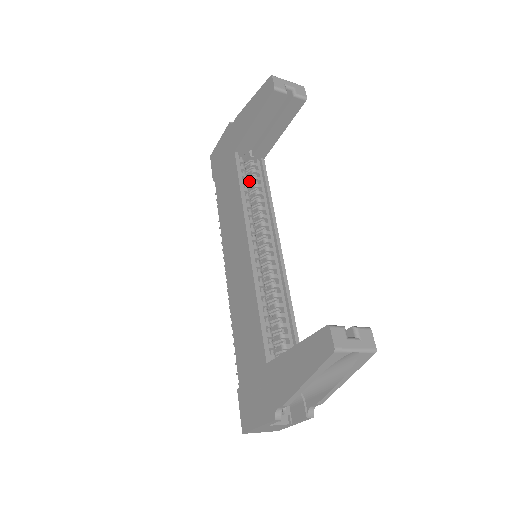
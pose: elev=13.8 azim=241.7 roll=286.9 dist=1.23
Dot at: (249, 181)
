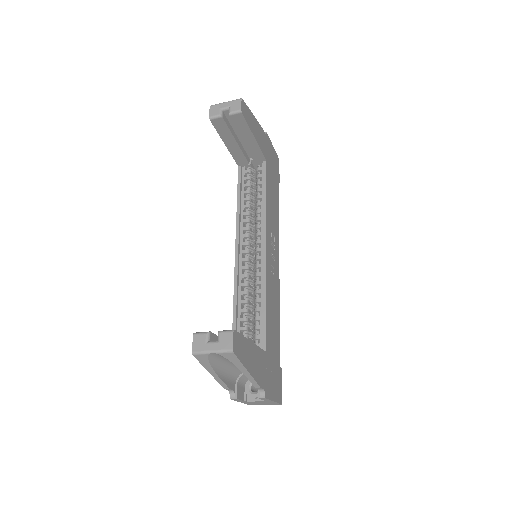
Dot at: occluded
